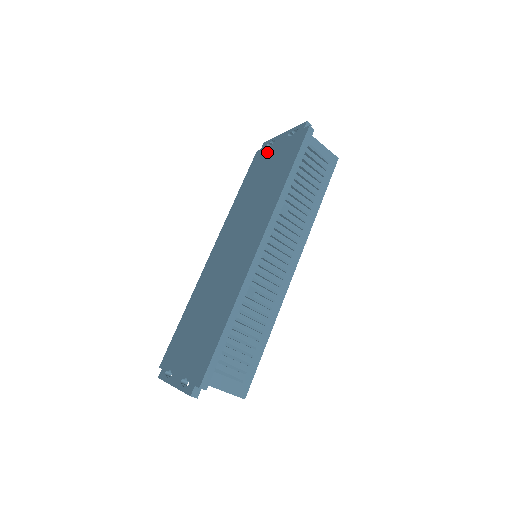
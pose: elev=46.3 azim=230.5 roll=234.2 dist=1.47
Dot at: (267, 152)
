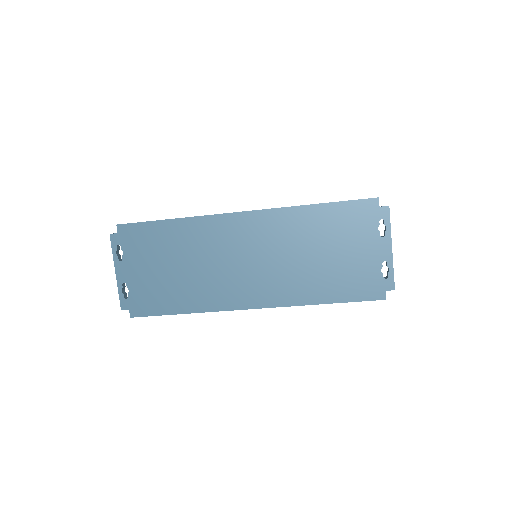
Dot at: (369, 231)
